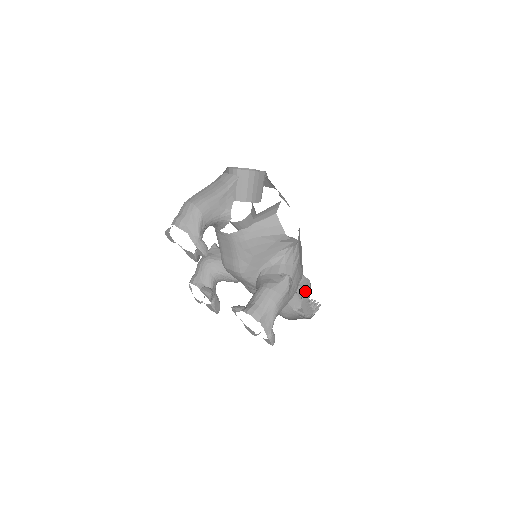
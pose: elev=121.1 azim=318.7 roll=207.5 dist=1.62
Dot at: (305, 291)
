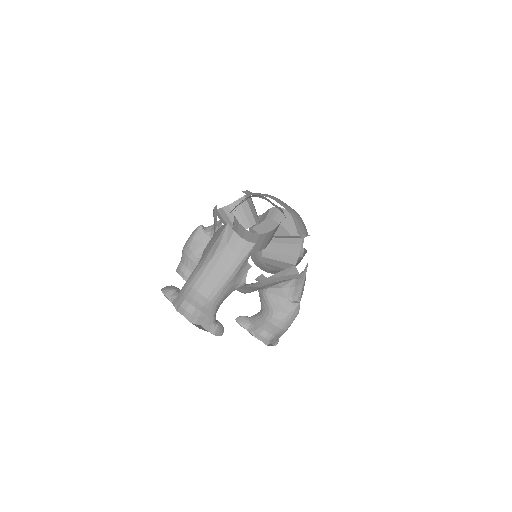
Dot at: occluded
